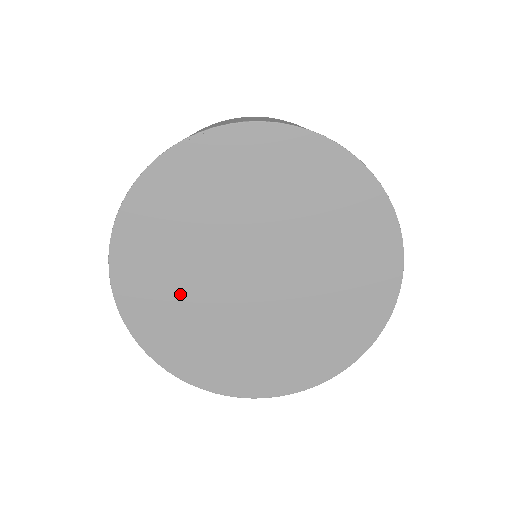
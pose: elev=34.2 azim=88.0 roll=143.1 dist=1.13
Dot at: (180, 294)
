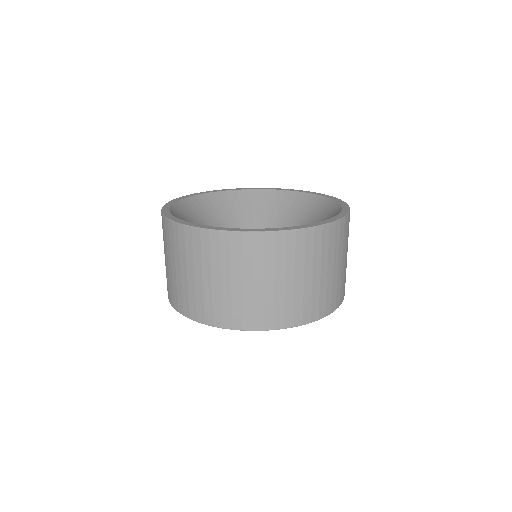
Dot at: occluded
